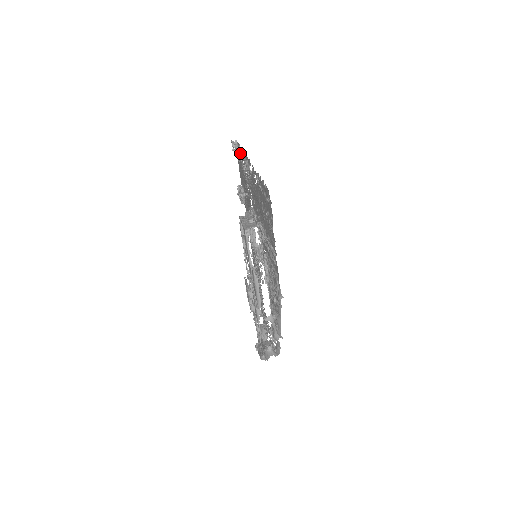
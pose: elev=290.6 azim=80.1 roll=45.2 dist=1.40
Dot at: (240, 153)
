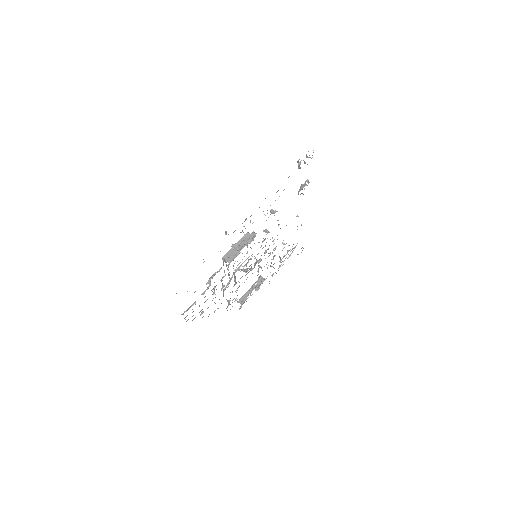
Dot at: occluded
